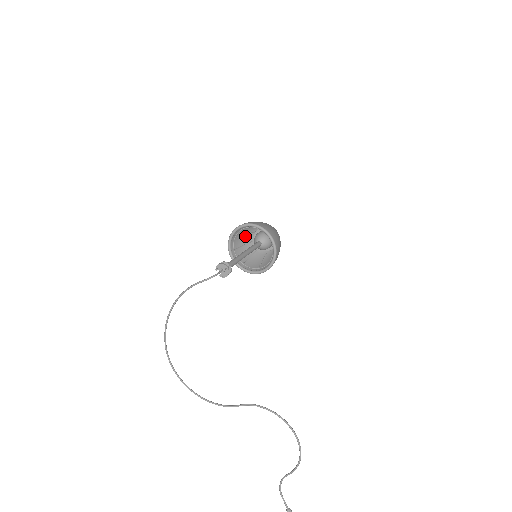
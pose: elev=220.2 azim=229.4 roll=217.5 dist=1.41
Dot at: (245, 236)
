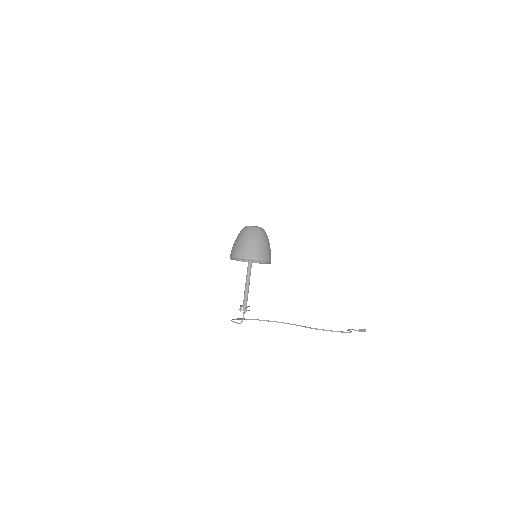
Dot at: occluded
